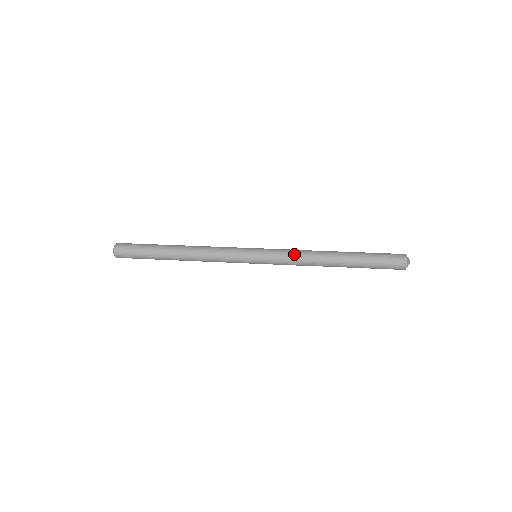
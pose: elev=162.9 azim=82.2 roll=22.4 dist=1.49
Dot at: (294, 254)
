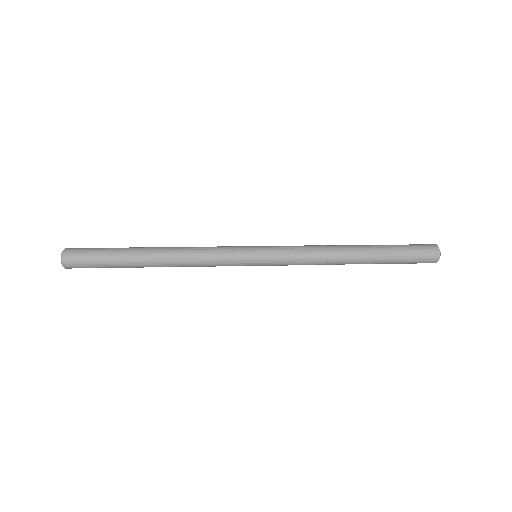
Dot at: (304, 246)
